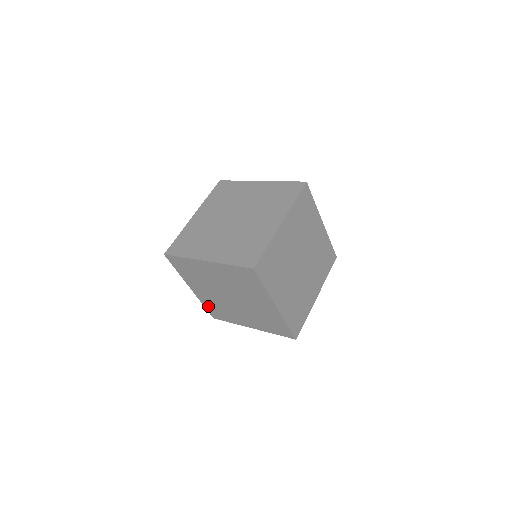
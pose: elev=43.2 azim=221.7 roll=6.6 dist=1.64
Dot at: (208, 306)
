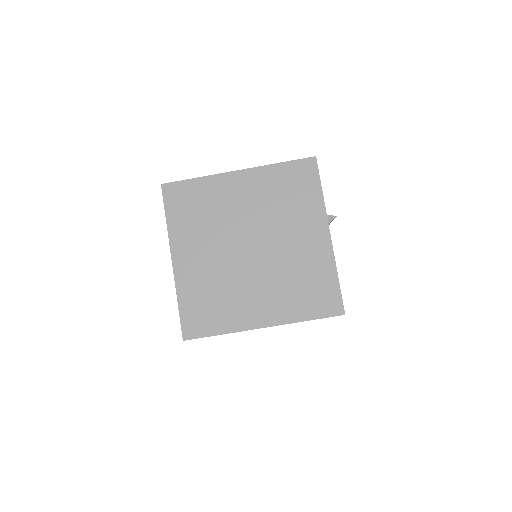
Dot at: occluded
